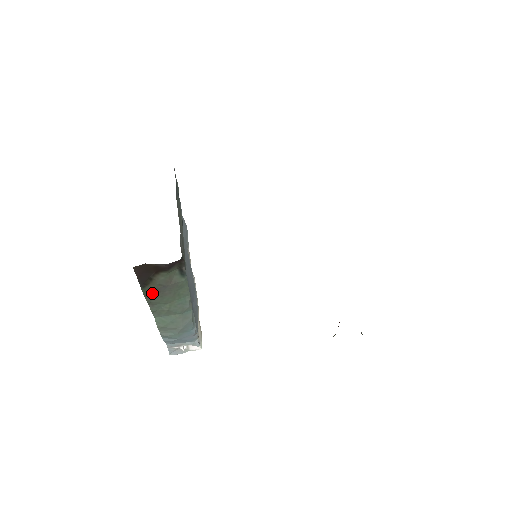
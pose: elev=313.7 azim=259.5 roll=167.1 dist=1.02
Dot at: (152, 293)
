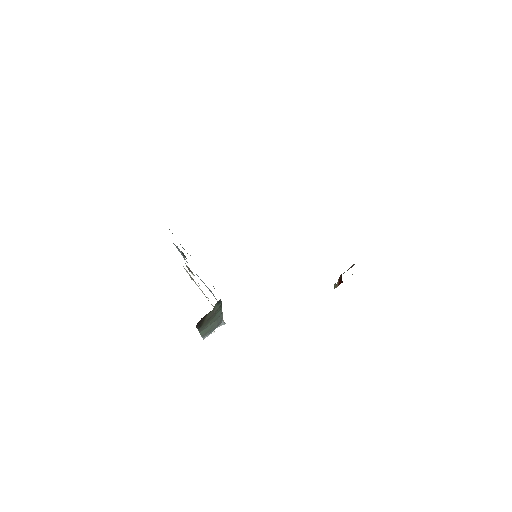
Dot at: occluded
